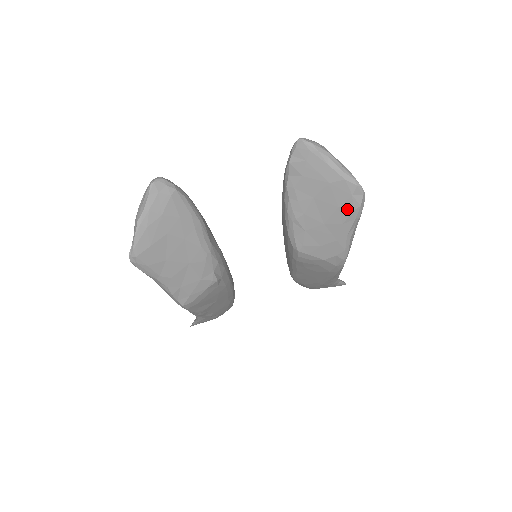
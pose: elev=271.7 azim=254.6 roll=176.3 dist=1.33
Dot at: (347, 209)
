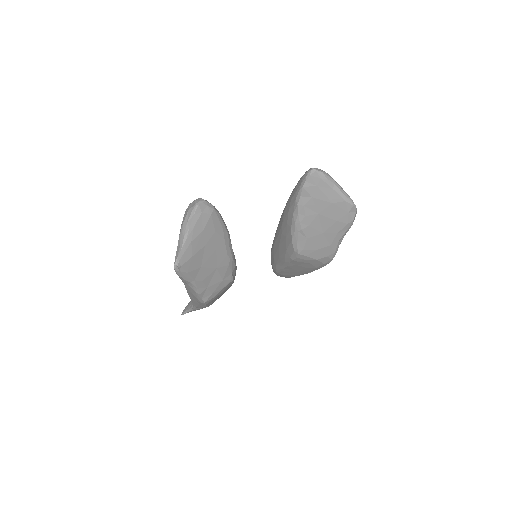
Dot at: (343, 222)
